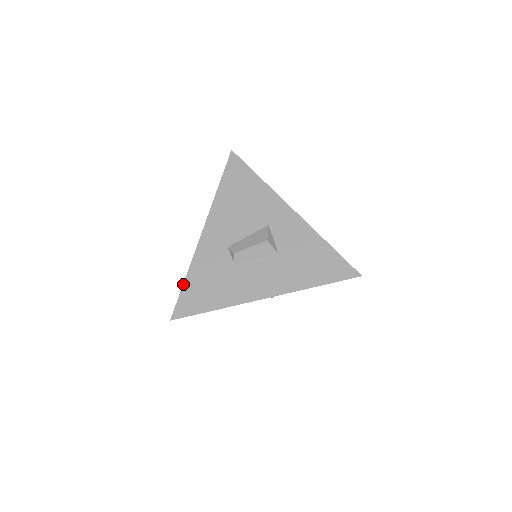
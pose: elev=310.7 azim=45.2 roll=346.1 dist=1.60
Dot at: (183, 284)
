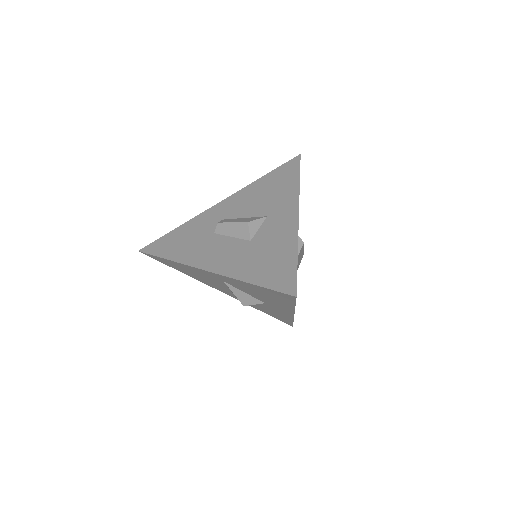
Dot at: (171, 231)
